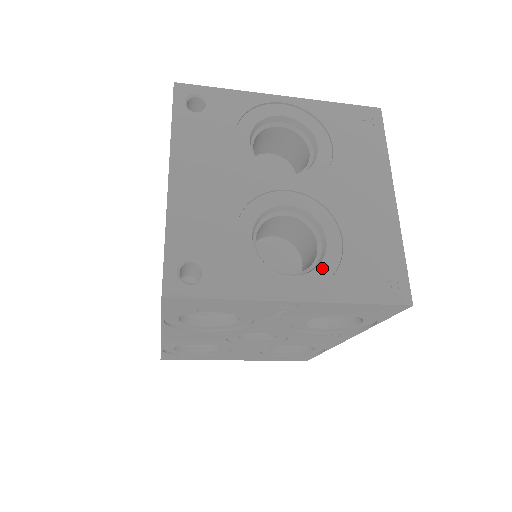
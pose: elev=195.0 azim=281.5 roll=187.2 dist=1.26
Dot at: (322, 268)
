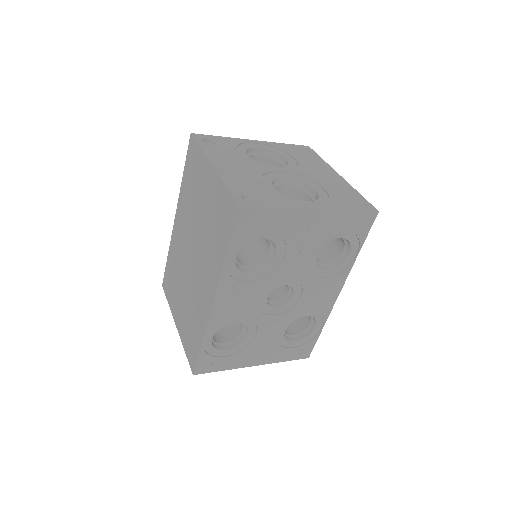
Dot at: (320, 199)
